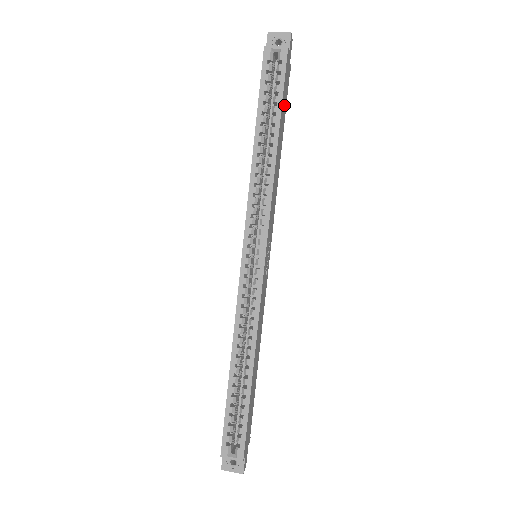
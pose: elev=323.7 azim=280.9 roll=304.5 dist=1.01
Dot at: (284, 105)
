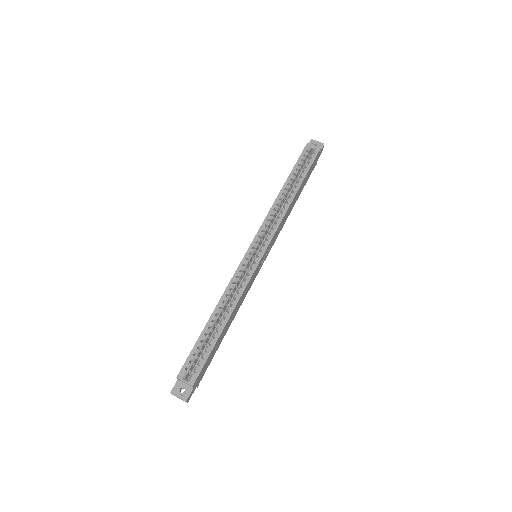
Dot at: (307, 178)
